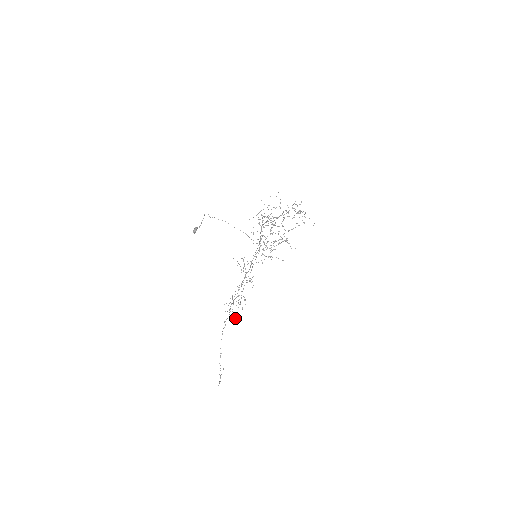
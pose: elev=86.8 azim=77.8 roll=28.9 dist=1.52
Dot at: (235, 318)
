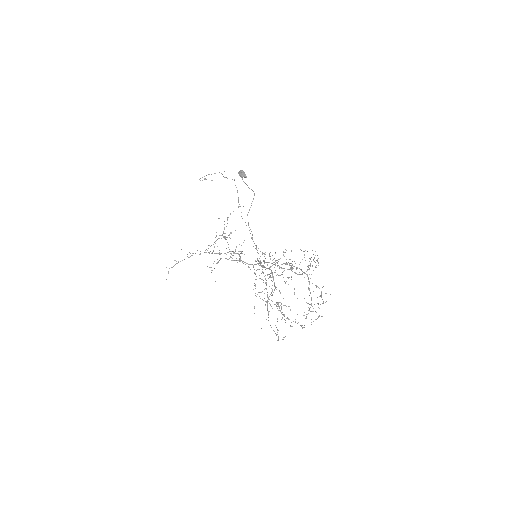
Dot at: occluded
